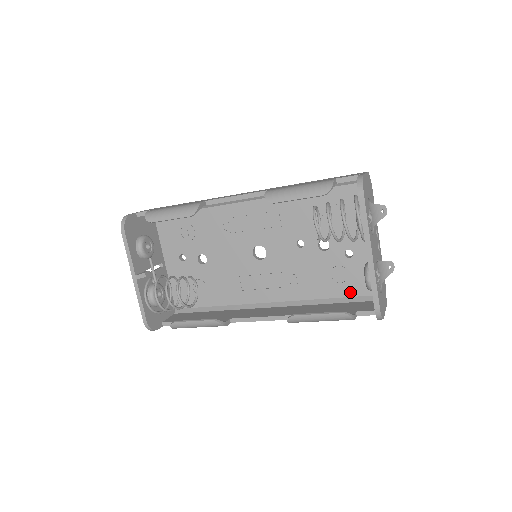
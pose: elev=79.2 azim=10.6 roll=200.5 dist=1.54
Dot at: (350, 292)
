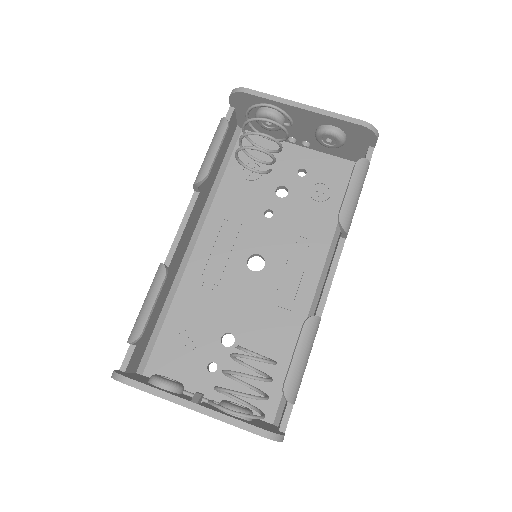
Dot at: (342, 190)
